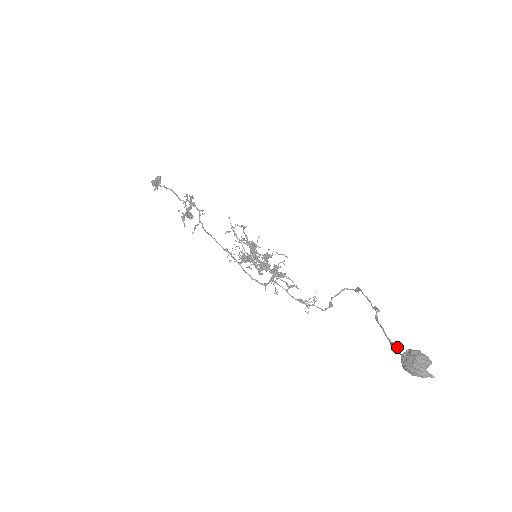
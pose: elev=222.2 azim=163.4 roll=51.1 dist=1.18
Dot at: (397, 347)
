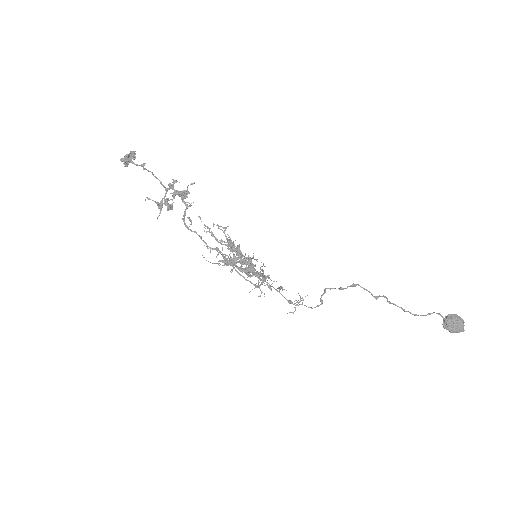
Dot at: (440, 314)
